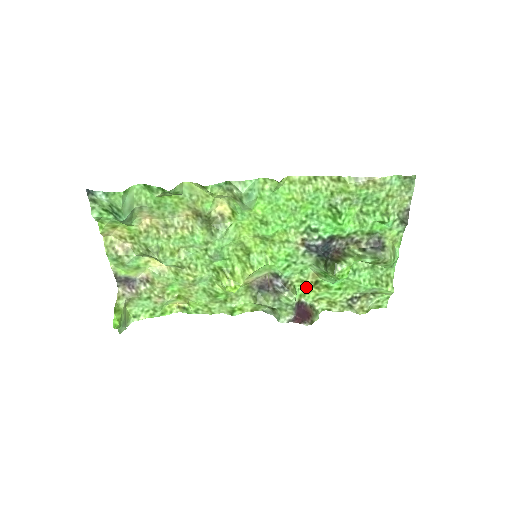
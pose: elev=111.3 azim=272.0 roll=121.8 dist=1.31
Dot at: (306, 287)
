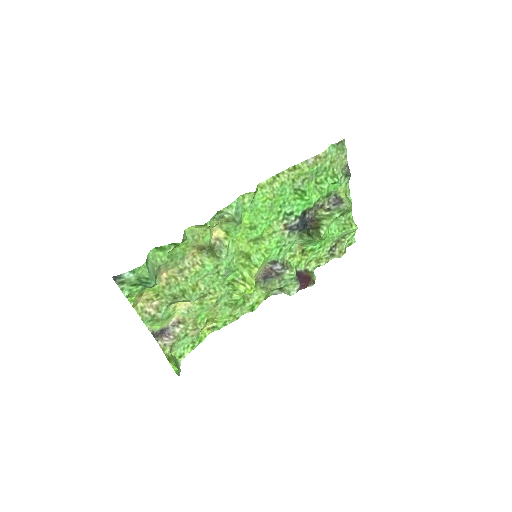
Dot at: (297, 259)
